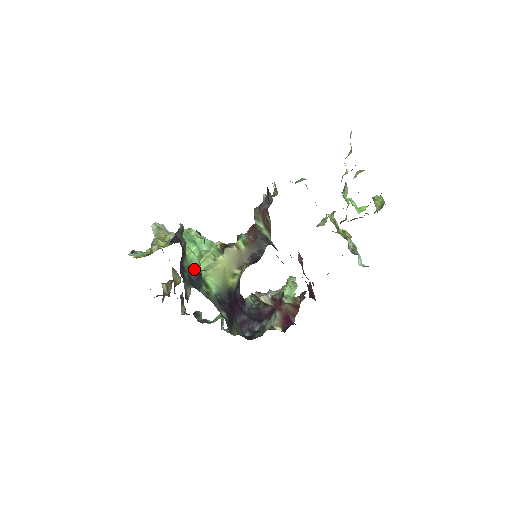
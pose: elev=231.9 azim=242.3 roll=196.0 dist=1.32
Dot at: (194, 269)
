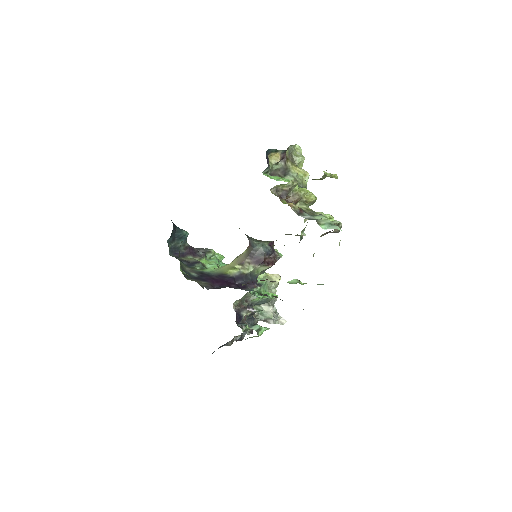
Dot at: (197, 261)
